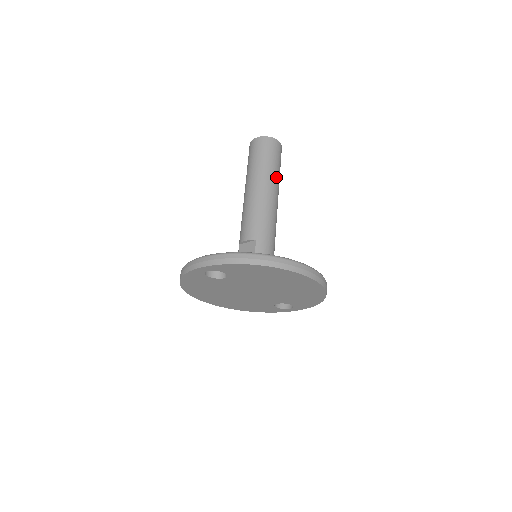
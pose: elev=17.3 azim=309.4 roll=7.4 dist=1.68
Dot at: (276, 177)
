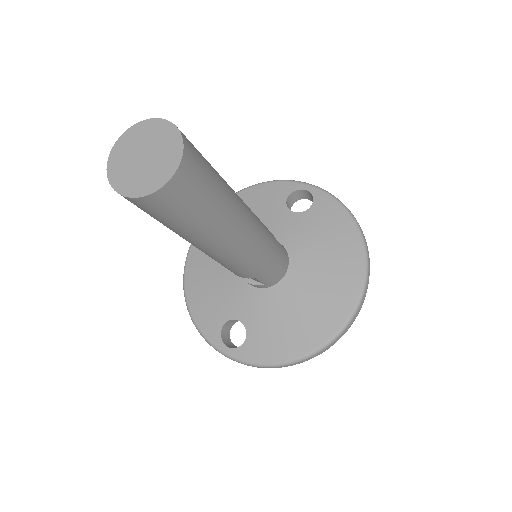
Dot at: (225, 214)
